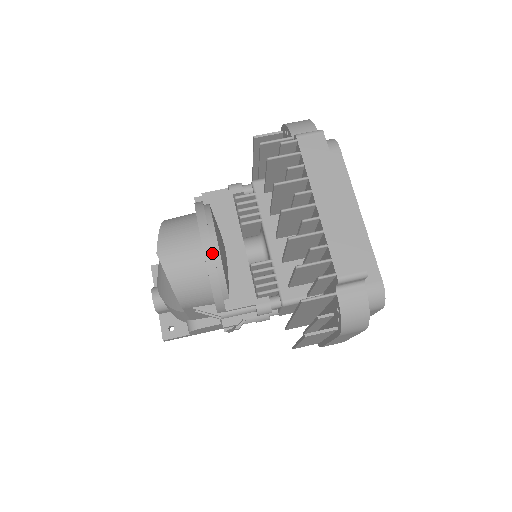
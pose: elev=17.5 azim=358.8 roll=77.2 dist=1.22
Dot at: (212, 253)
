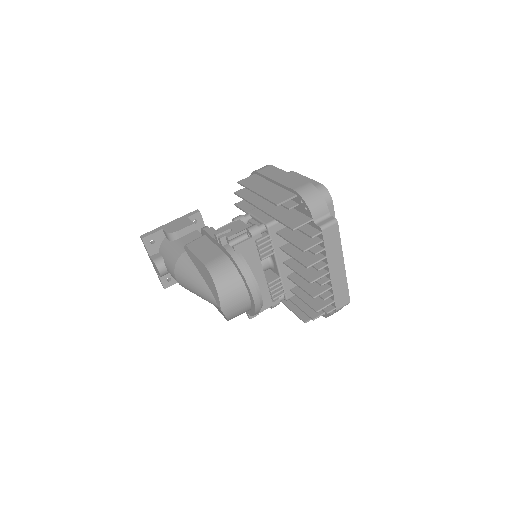
Dot at: occluded
